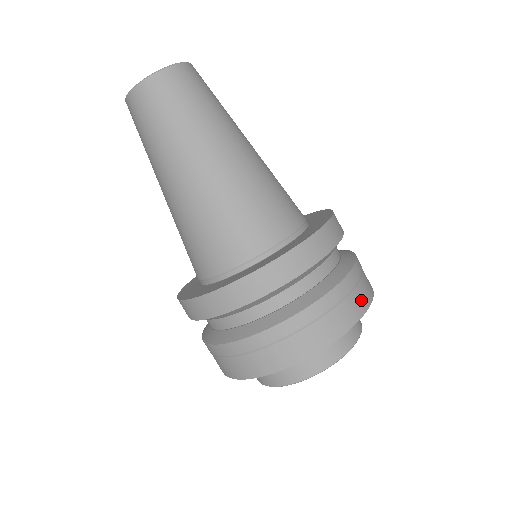
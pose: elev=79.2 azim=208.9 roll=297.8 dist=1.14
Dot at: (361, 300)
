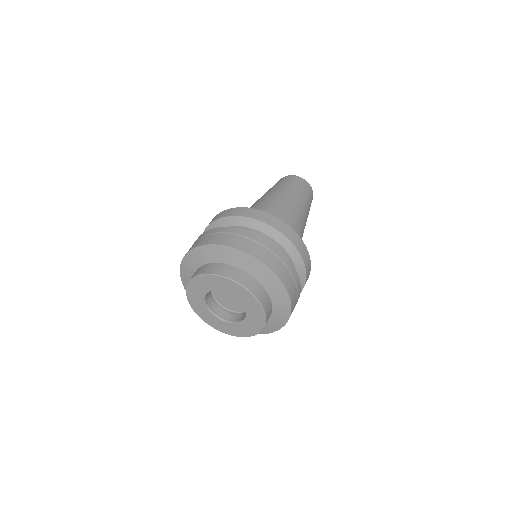
Dot at: occluded
